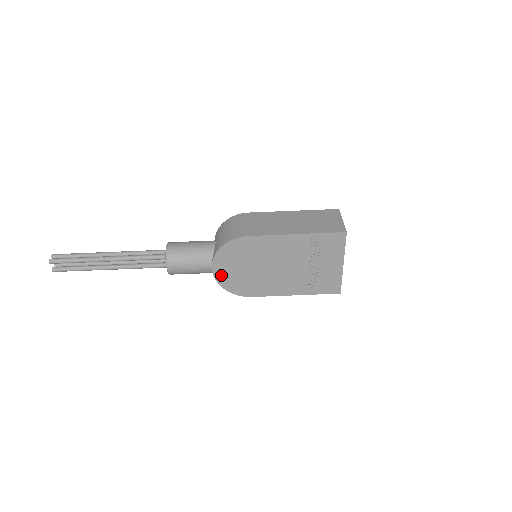
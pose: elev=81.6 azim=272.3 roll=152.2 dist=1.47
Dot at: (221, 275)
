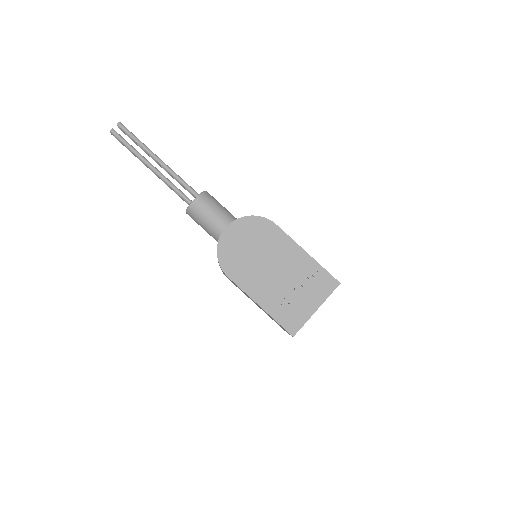
Dot at: (227, 237)
